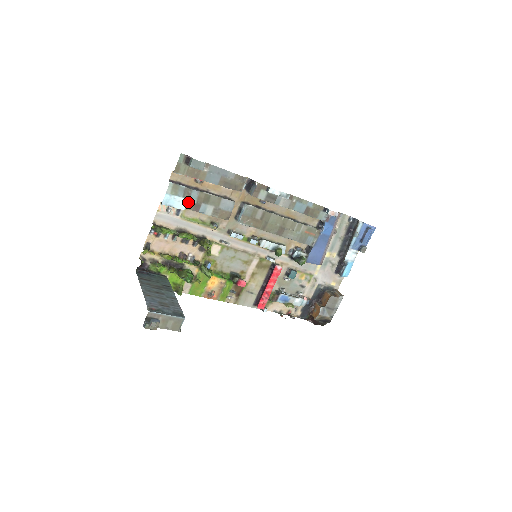
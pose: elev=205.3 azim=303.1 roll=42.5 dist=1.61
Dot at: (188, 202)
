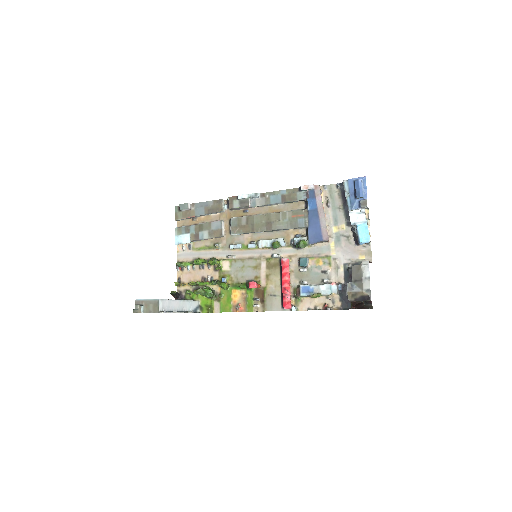
Dot at: (190, 236)
